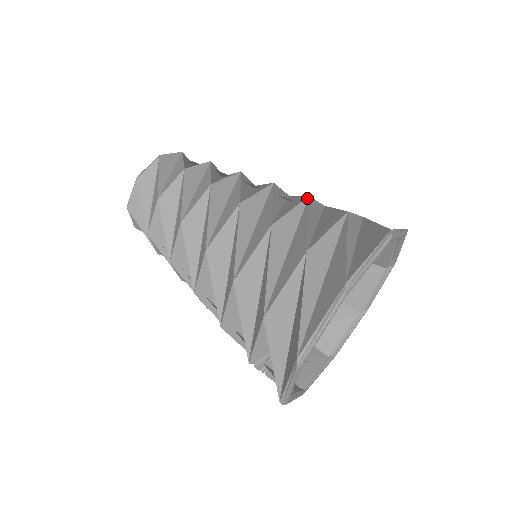
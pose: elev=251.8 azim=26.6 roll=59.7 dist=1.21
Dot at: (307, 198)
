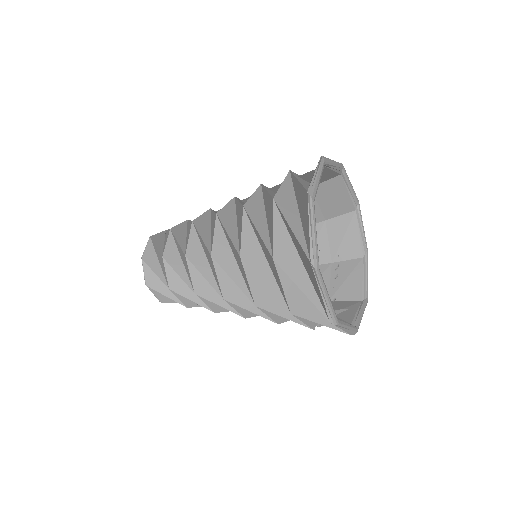
Dot at: (243, 209)
